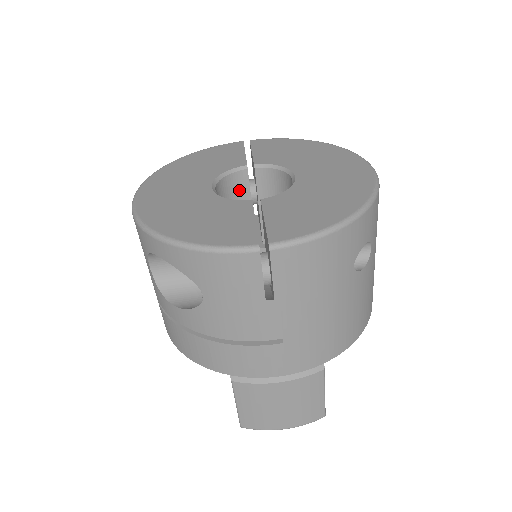
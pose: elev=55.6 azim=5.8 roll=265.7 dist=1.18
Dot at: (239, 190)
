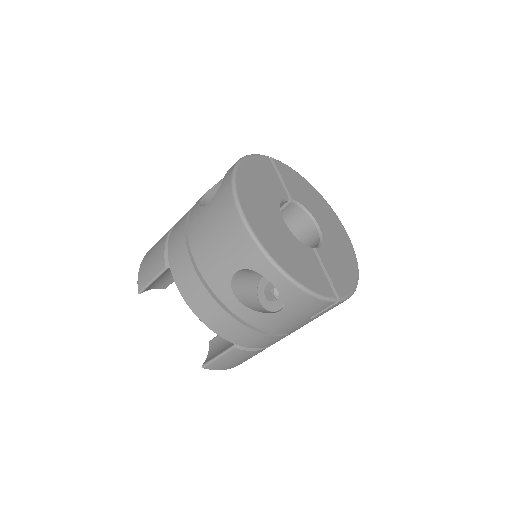
Dot at: occluded
